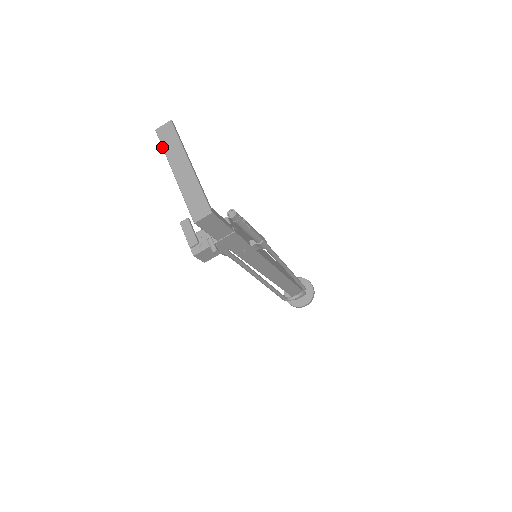
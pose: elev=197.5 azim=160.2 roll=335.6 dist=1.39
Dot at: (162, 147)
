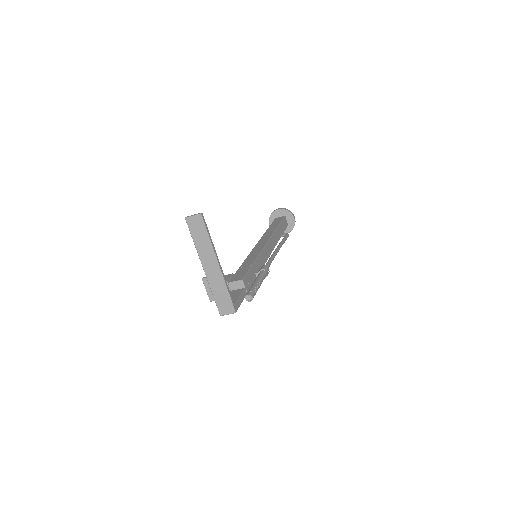
Dot at: occluded
